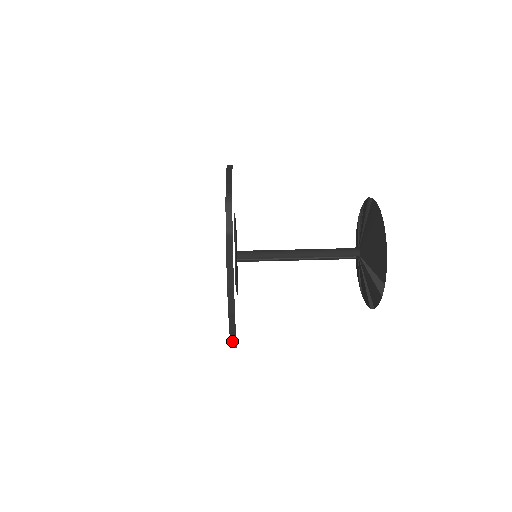
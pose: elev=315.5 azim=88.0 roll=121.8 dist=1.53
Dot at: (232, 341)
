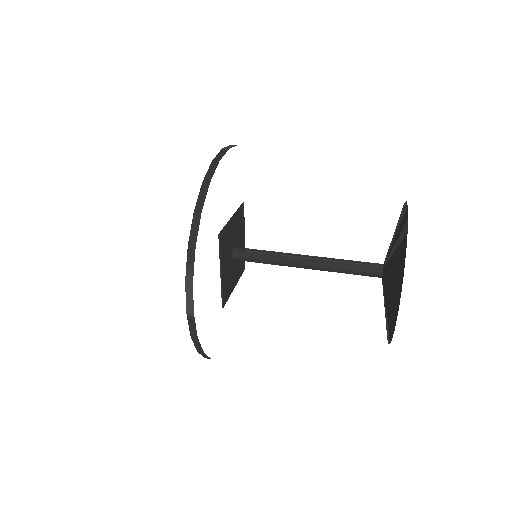
Dot at: occluded
